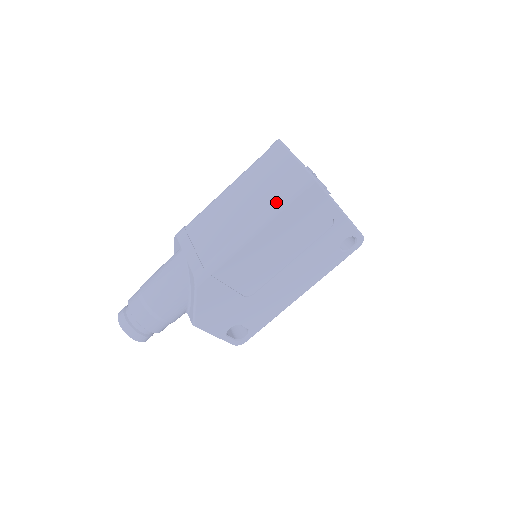
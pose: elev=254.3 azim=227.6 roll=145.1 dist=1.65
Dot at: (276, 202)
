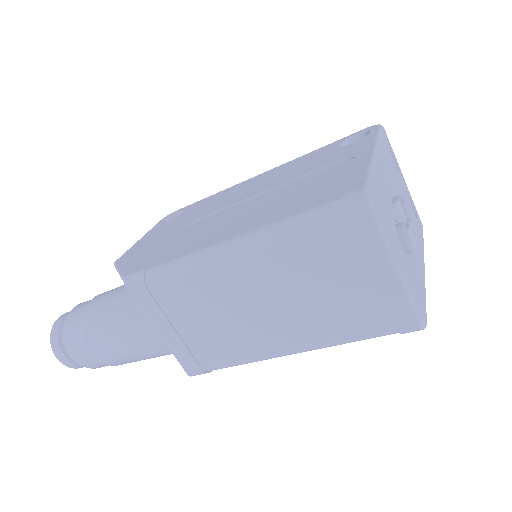
Dot at: (343, 341)
